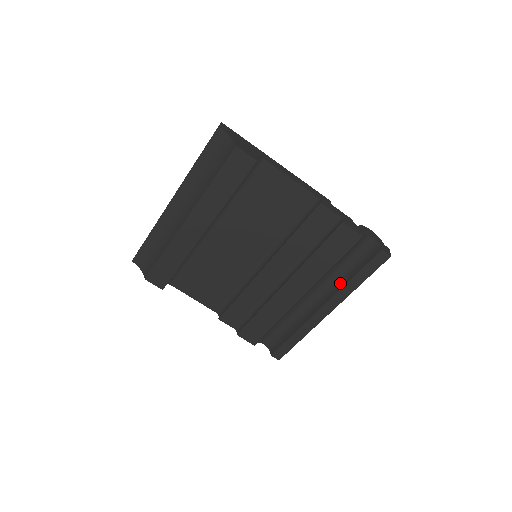
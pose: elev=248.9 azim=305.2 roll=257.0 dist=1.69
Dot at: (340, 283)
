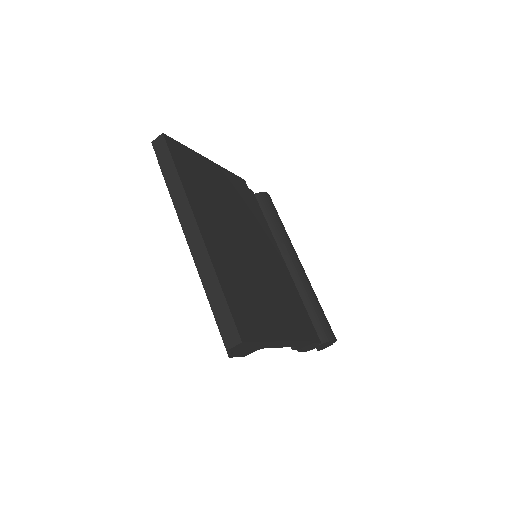
Dot at: occluded
